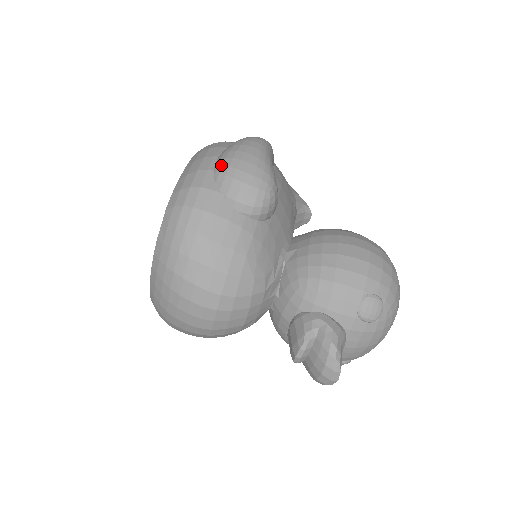
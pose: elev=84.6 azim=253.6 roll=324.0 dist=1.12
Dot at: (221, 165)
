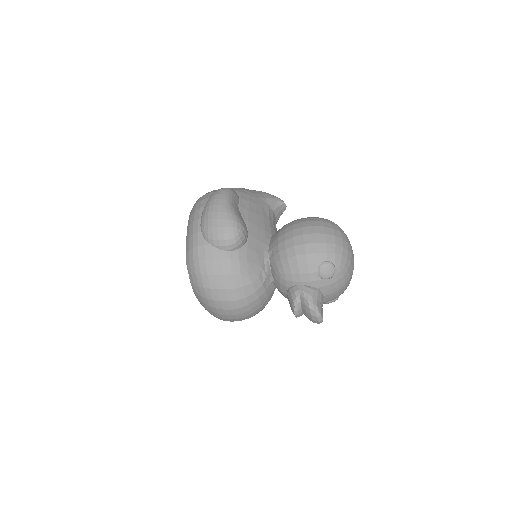
Dot at: (203, 227)
